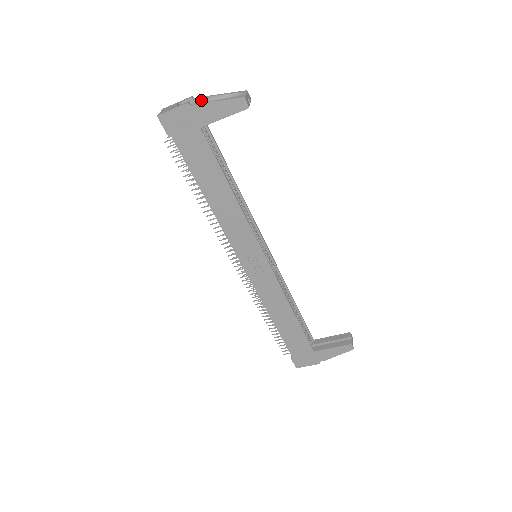
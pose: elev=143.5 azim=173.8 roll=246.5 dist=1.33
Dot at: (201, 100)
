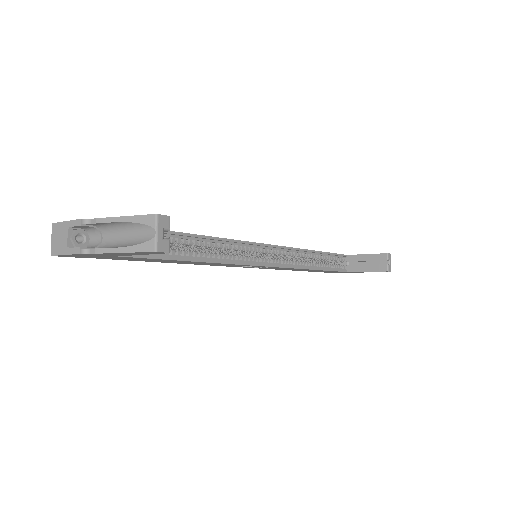
Dot at: (96, 224)
